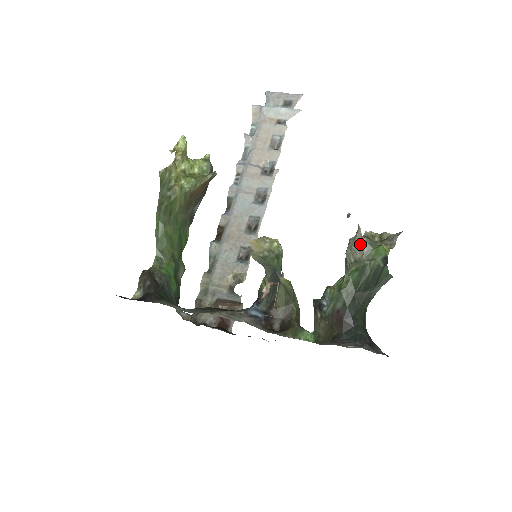
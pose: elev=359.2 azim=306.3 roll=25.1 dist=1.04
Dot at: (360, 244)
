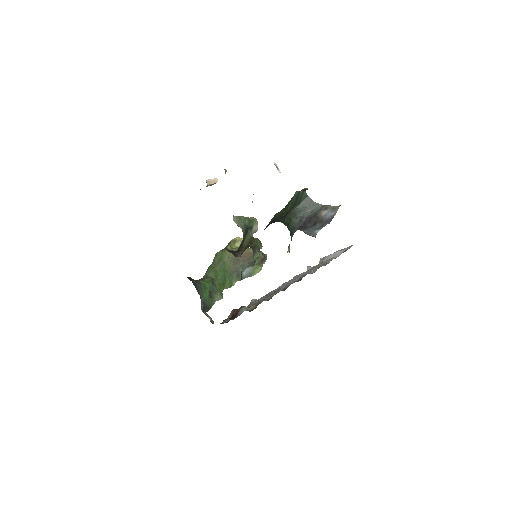
Dot at: occluded
